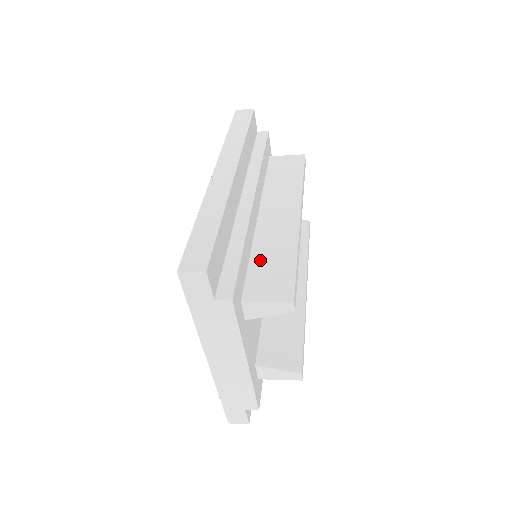
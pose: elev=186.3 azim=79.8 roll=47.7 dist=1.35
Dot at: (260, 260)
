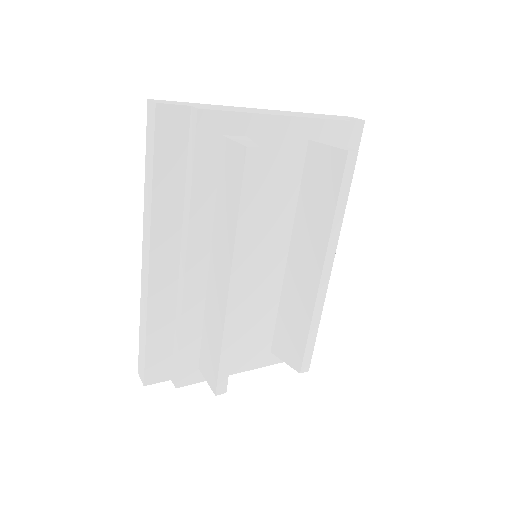
Dot at: (206, 333)
